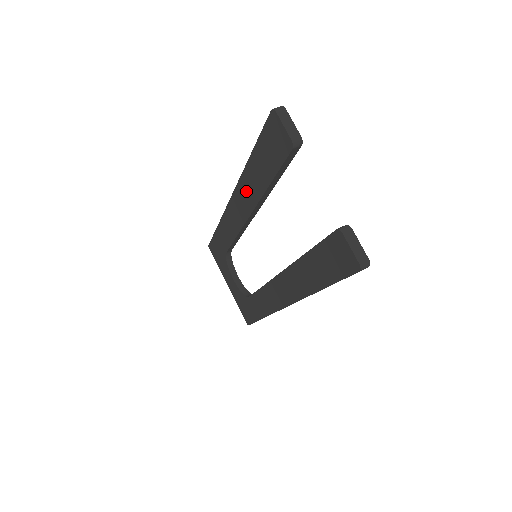
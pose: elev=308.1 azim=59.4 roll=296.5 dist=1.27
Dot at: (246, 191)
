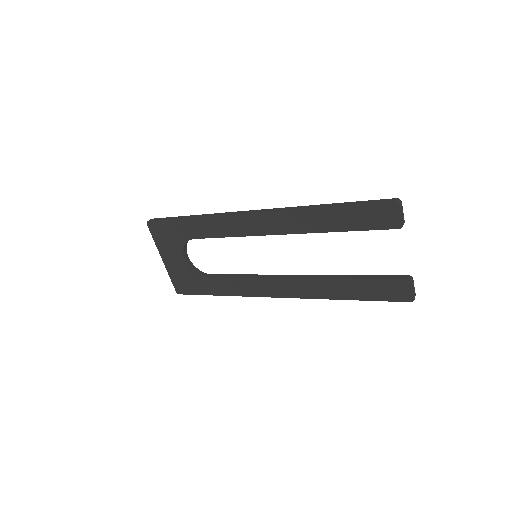
Dot at: (297, 220)
